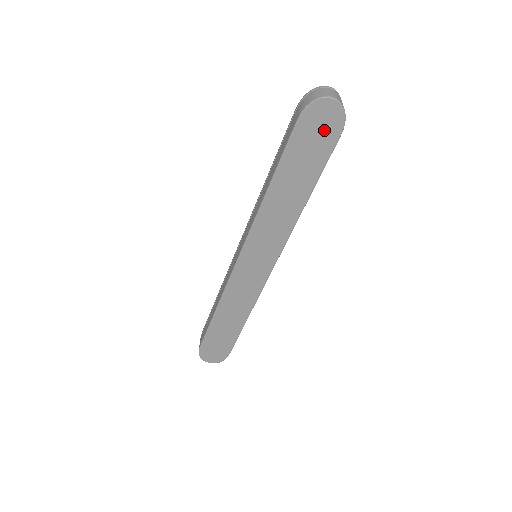
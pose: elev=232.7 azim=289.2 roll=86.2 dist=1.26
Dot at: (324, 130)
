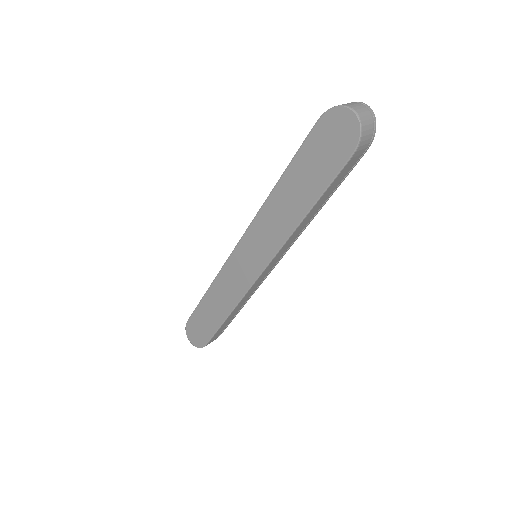
Dot at: (337, 143)
